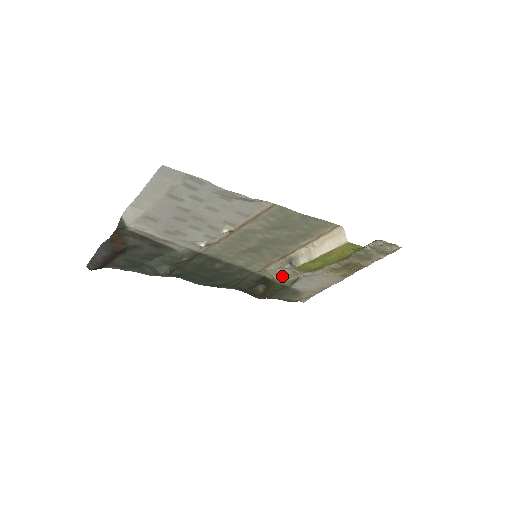
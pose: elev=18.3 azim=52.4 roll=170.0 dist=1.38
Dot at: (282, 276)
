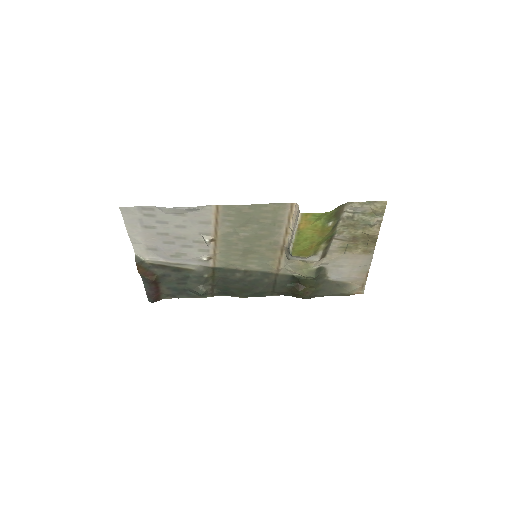
Dot at: (300, 269)
